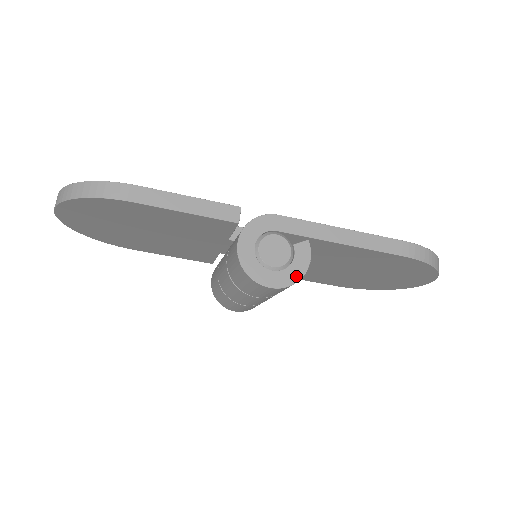
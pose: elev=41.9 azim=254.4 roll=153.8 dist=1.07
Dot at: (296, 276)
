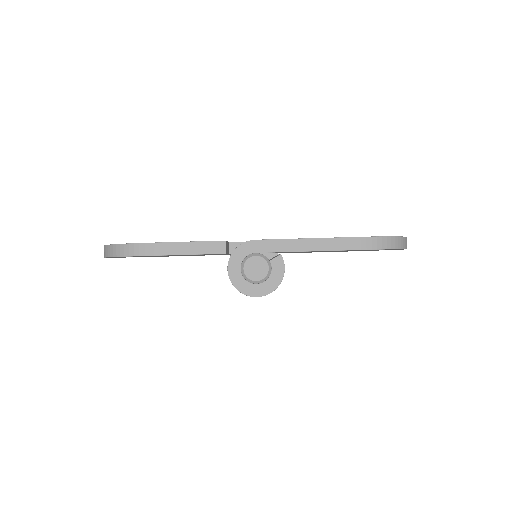
Dot at: (275, 284)
